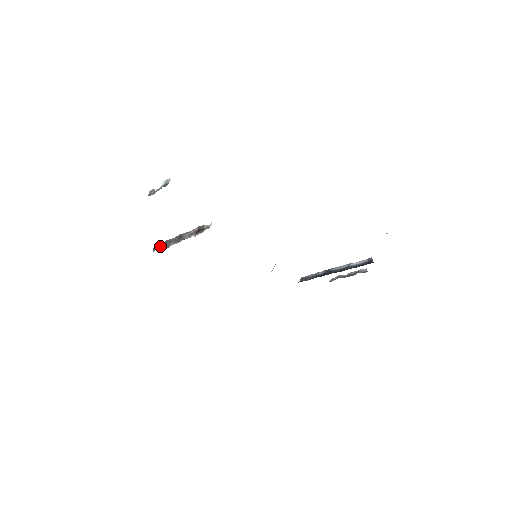
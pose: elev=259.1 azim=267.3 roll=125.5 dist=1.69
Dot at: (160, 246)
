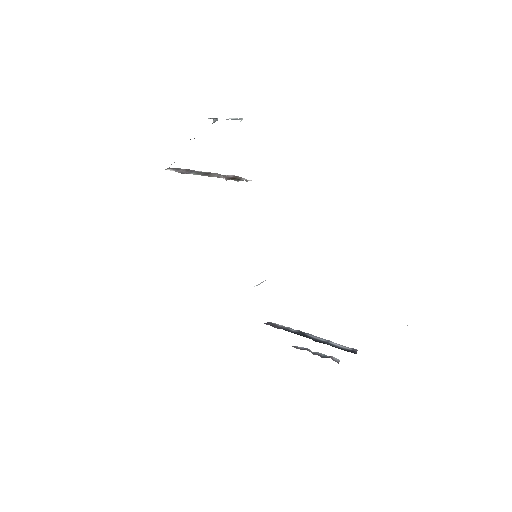
Dot at: (178, 169)
